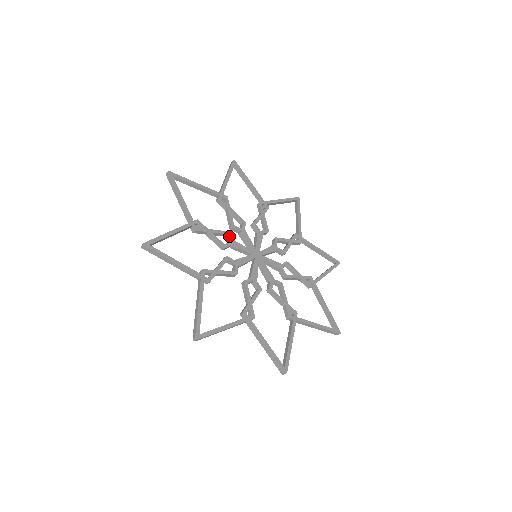
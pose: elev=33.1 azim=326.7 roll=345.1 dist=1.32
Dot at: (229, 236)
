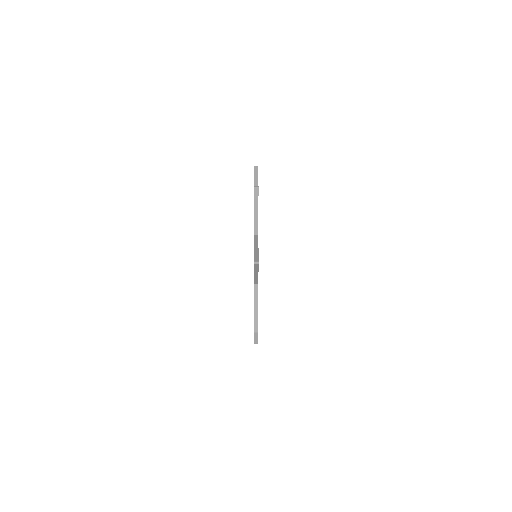
Dot at: occluded
